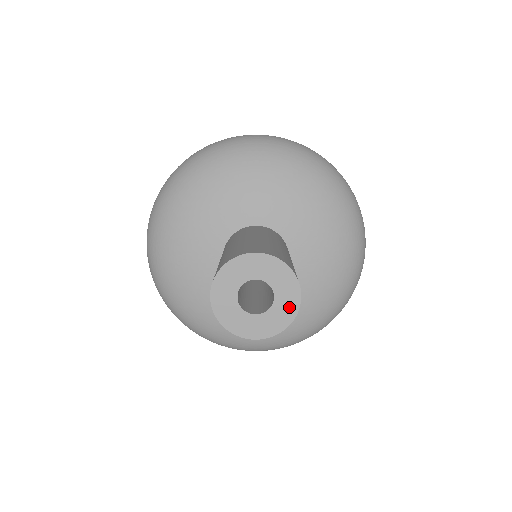
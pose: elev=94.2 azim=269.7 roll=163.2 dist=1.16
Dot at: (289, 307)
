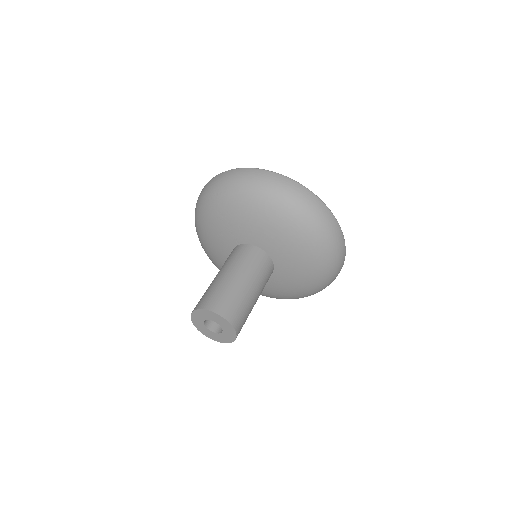
Dot at: (221, 339)
